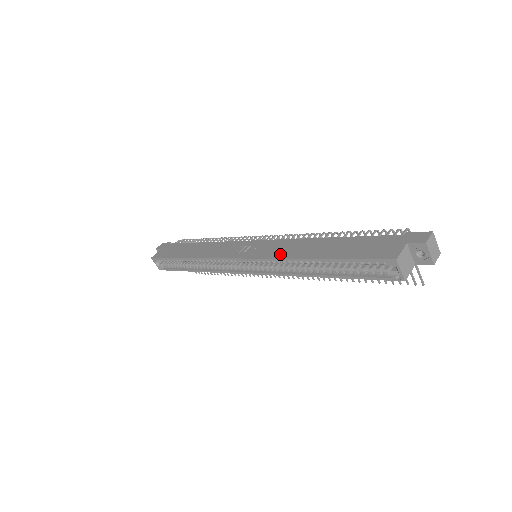
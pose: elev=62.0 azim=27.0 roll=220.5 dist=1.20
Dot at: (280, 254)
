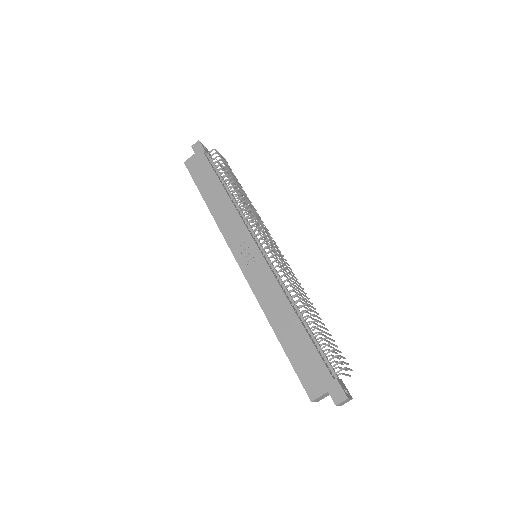
Dot at: (262, 297)
